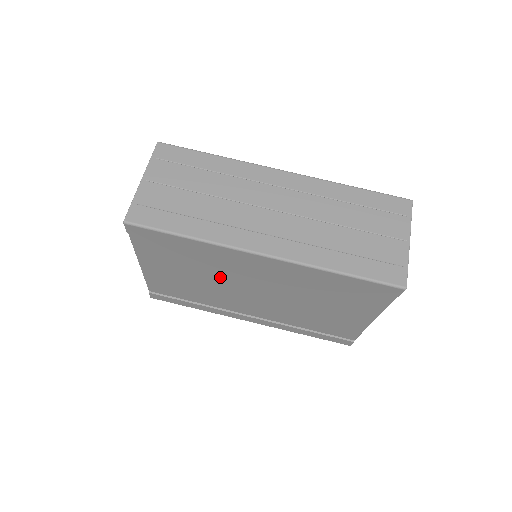
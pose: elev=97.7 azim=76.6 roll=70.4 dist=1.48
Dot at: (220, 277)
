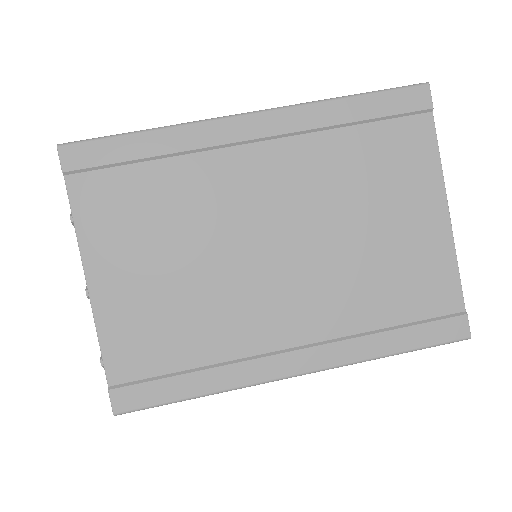
Dot at: (212, 229)
